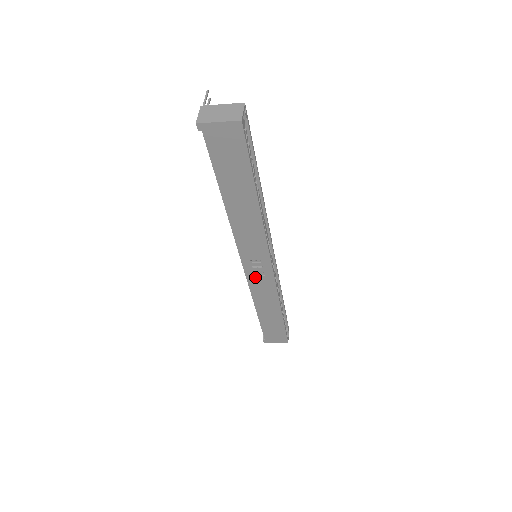
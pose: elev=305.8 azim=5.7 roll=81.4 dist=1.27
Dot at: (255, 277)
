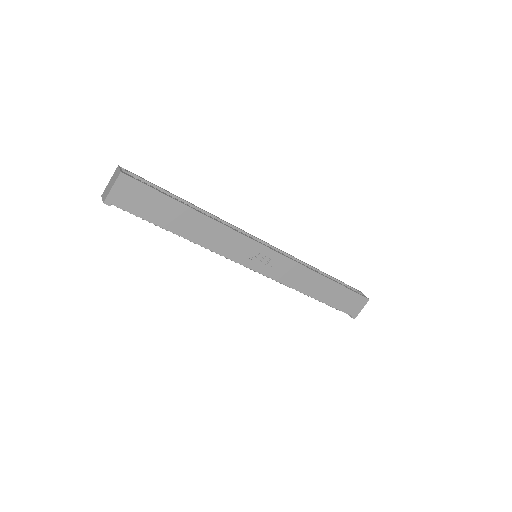
Dot at: (272, 269)
